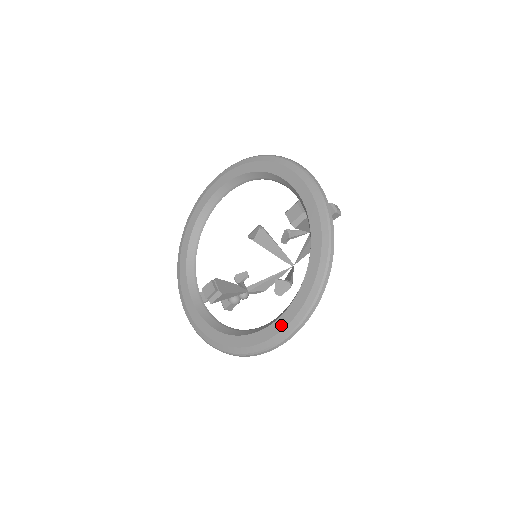
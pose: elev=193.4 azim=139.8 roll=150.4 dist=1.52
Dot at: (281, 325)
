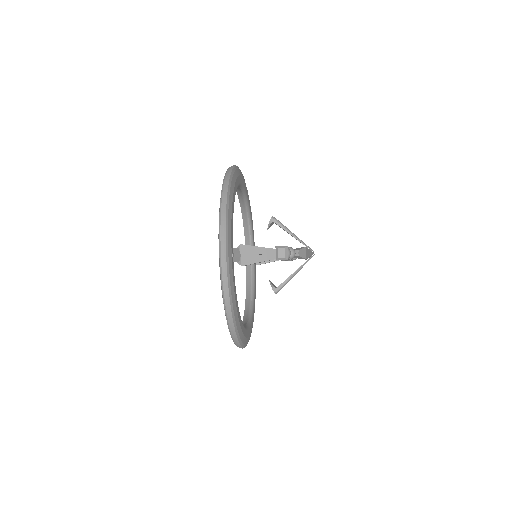
Dot at: occluded
